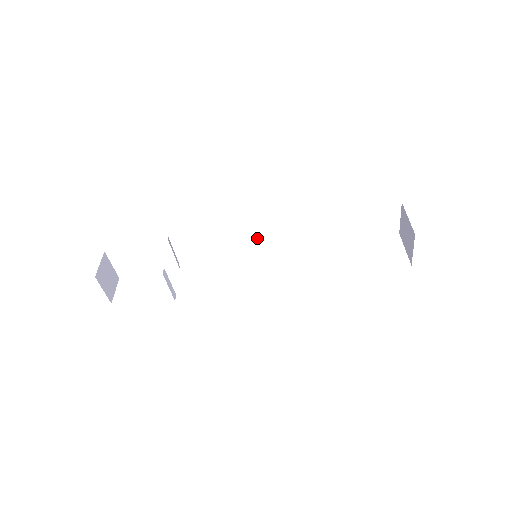
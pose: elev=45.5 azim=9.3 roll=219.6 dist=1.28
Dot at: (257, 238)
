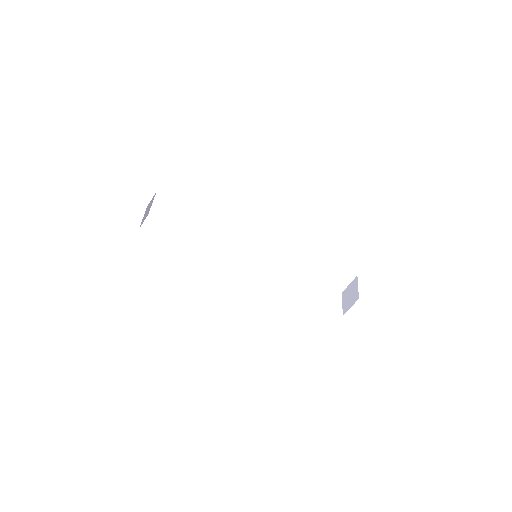
Dot at: (260, 244)
